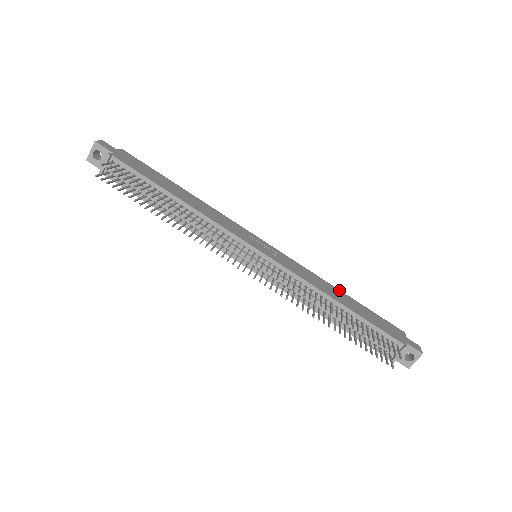
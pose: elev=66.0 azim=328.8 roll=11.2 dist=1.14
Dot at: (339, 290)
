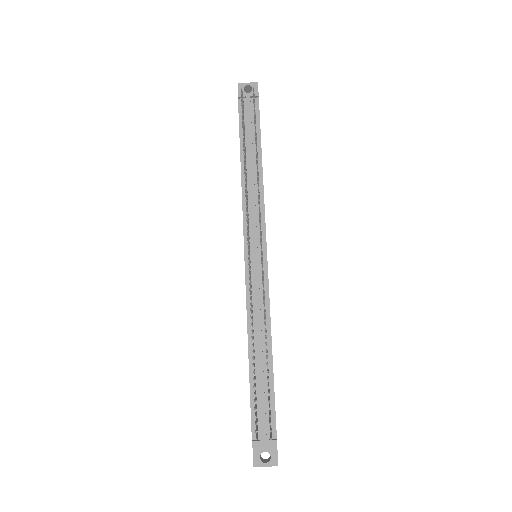
Dot at: occluded
